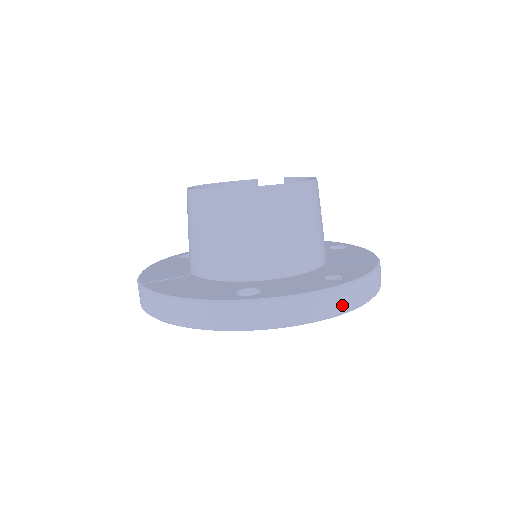
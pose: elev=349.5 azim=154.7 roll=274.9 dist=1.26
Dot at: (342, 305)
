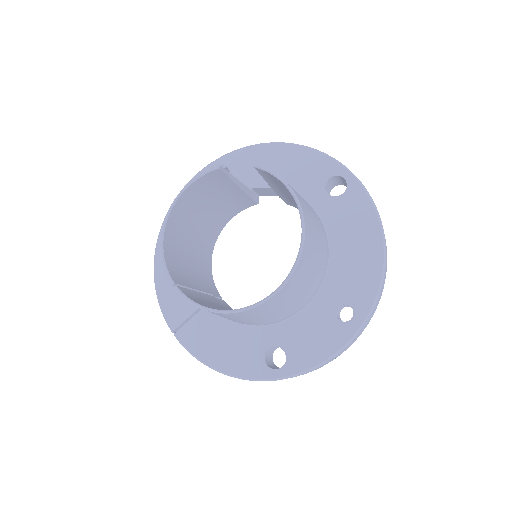
Dot at: (355, 339)
